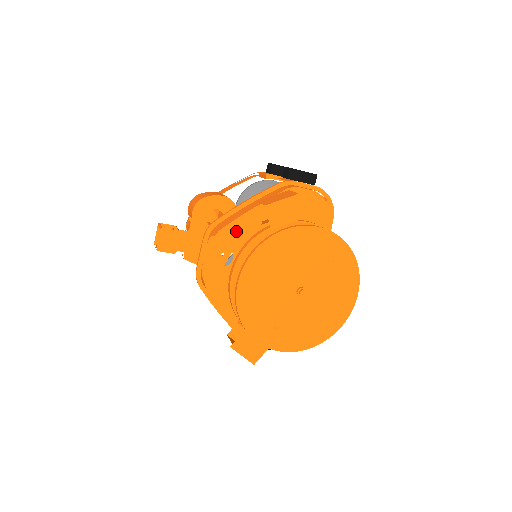
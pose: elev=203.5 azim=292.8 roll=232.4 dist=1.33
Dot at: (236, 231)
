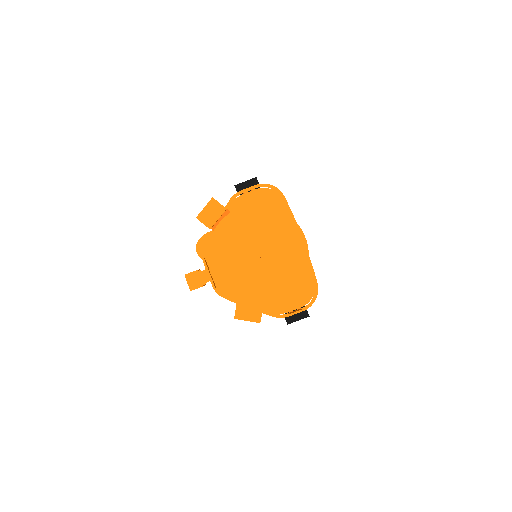
Dot at: occluded
